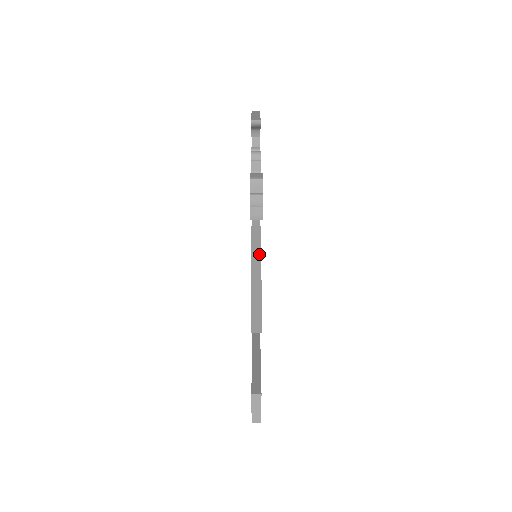
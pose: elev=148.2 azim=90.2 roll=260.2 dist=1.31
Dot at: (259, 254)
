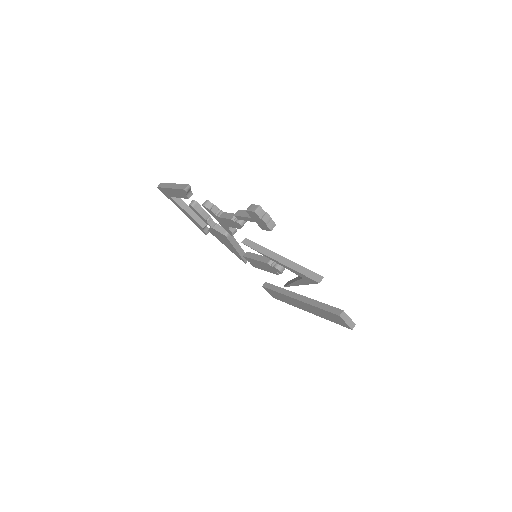
Dot at: (267, 250)
